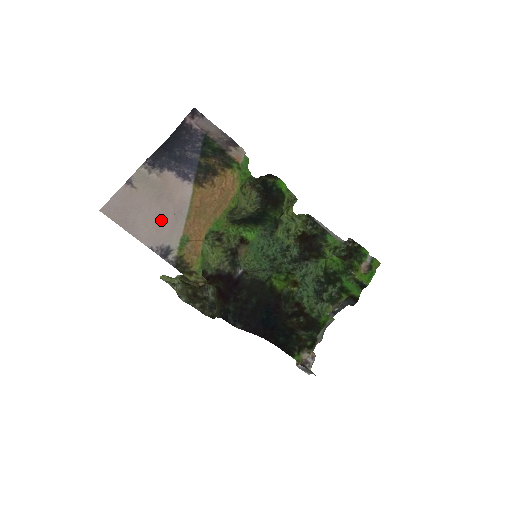
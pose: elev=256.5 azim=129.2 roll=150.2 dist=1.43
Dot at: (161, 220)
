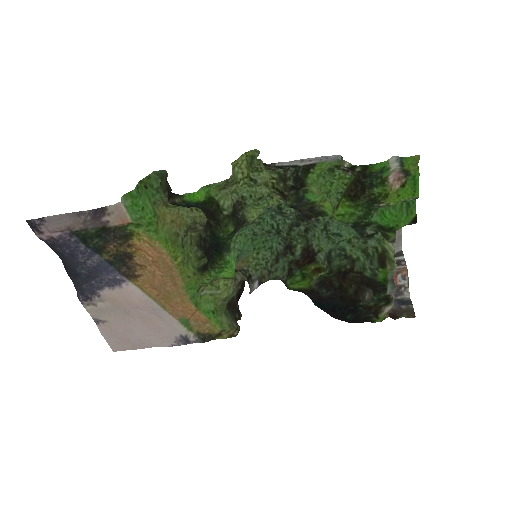
Dot at: (151, 325)
